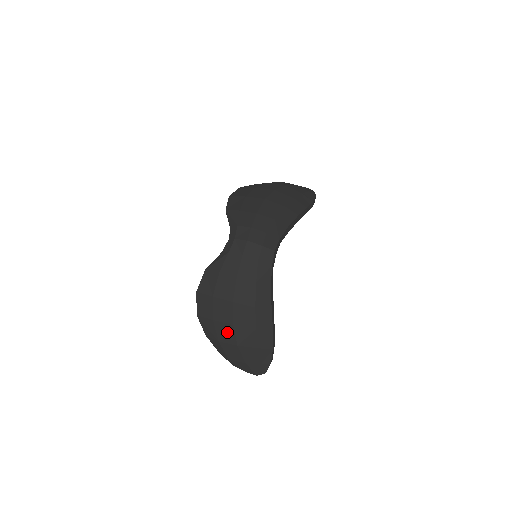
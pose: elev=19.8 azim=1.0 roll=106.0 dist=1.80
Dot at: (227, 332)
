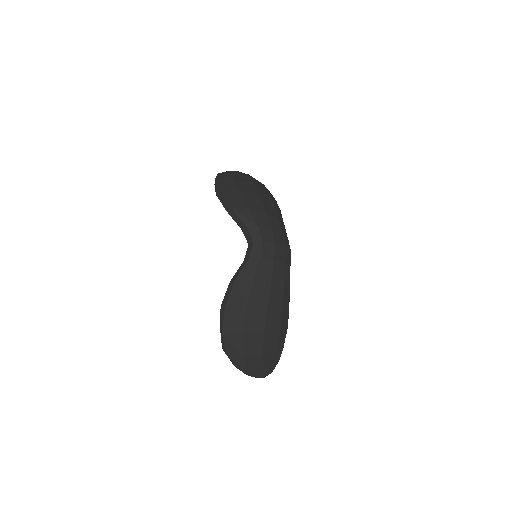
Dot at: (256, 342)
